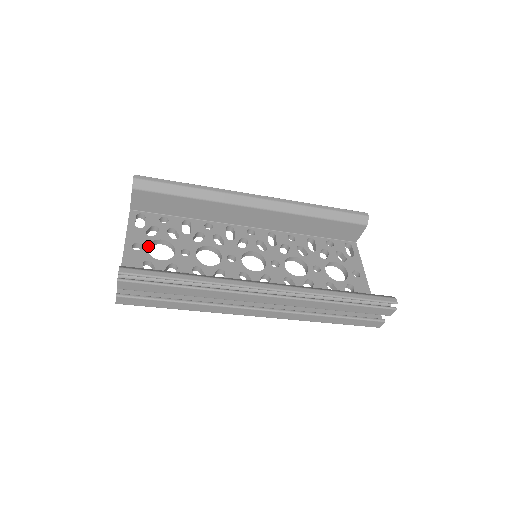
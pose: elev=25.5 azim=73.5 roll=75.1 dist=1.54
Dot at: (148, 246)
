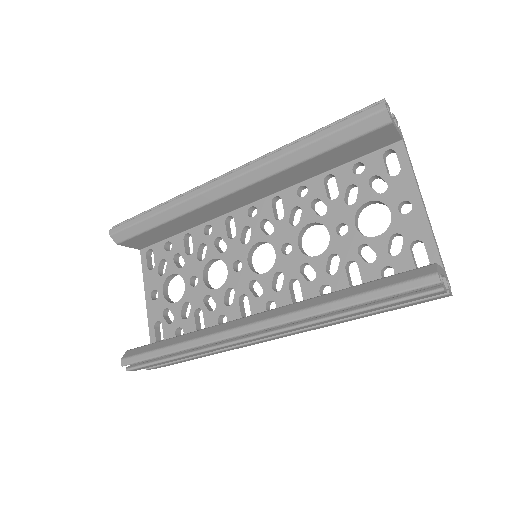
Dot at: (164, 288)
